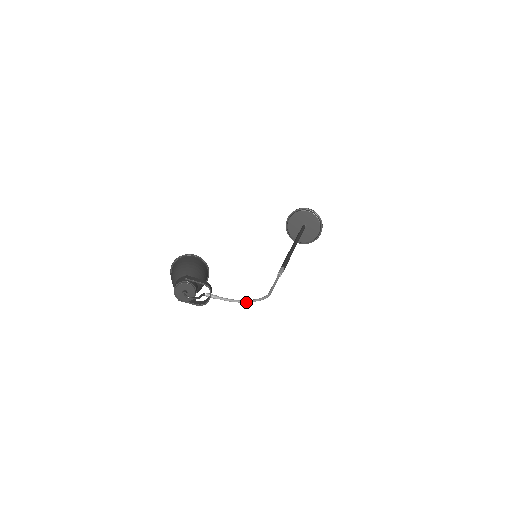
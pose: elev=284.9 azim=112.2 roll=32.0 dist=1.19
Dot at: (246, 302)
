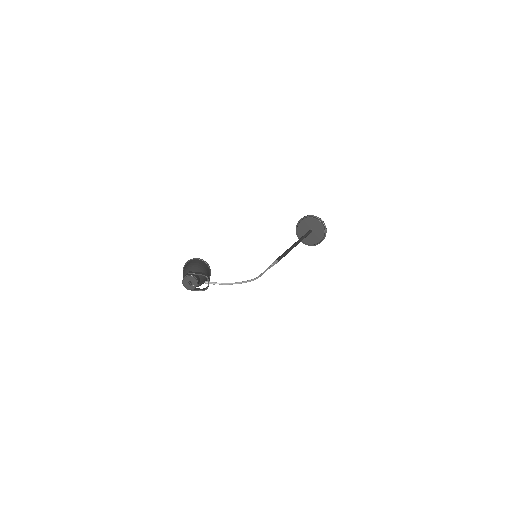
Dot at: occluded
